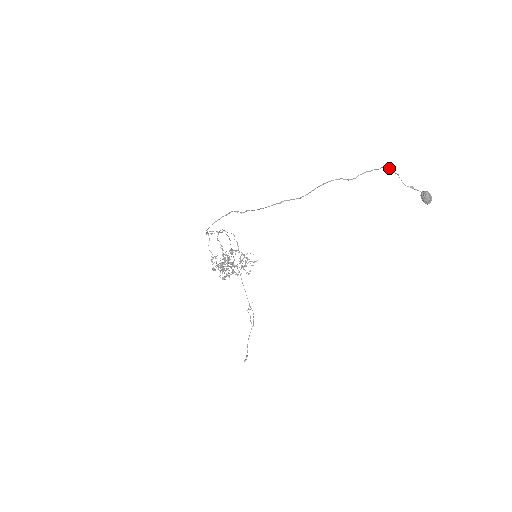
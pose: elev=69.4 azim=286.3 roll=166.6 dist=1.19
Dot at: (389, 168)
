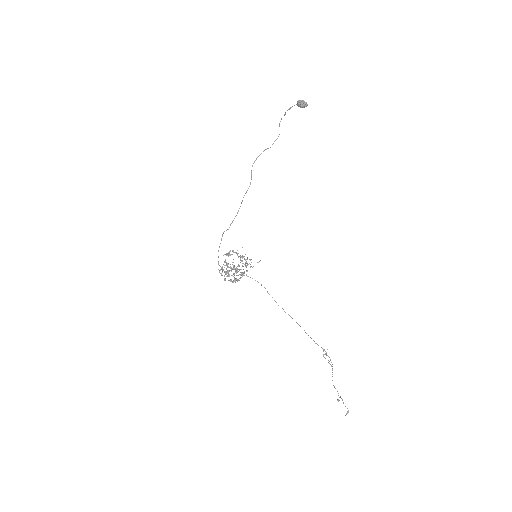
Dot at: (281, 118)
